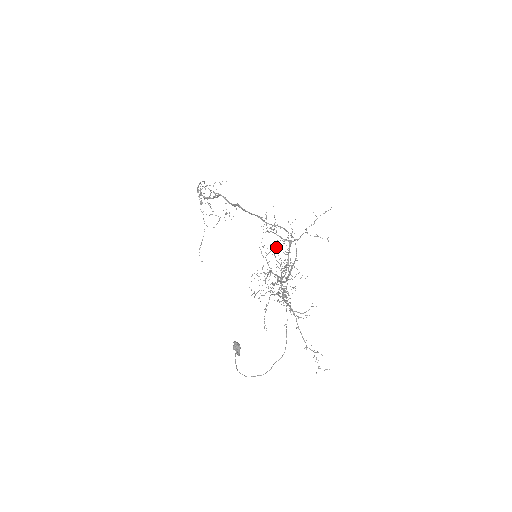
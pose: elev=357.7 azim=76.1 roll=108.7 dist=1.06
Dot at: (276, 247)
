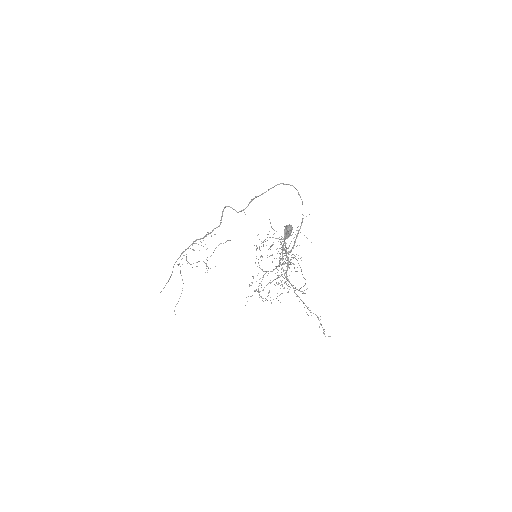
Dot at: occluded
